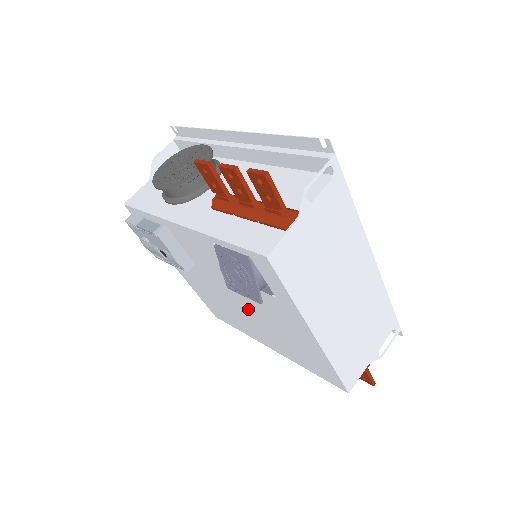
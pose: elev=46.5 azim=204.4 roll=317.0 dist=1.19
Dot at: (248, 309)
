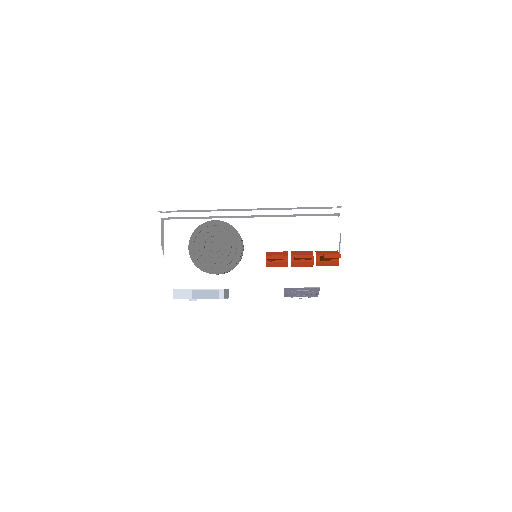
Dot at: occluded
